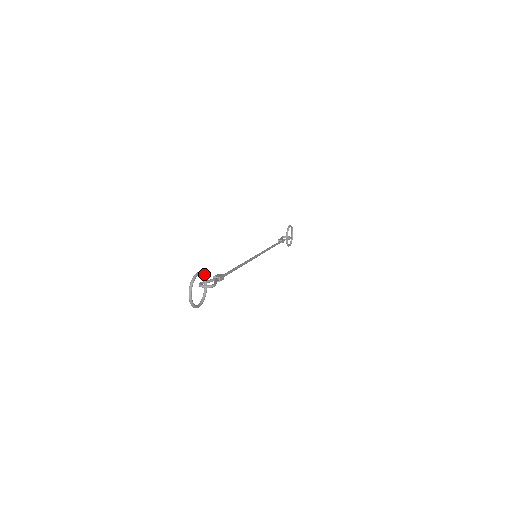
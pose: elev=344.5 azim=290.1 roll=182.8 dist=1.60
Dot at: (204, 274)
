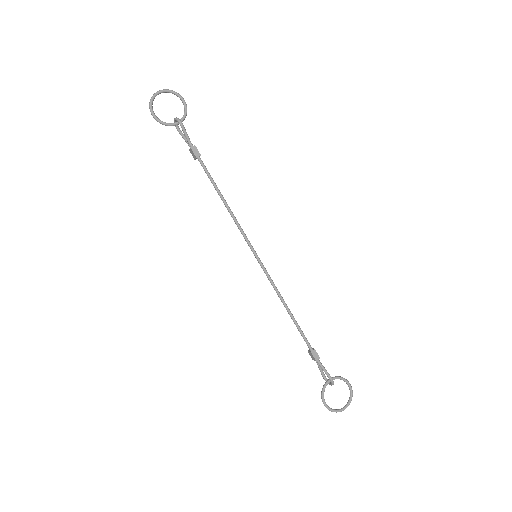
Dot at: occluded
